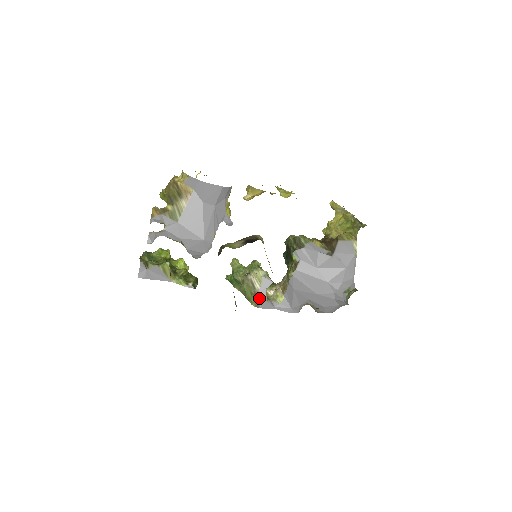
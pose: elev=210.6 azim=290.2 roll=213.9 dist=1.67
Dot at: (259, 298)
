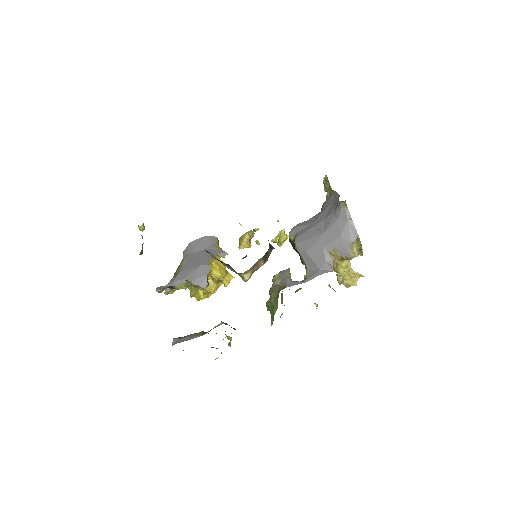
Dot at: (283, 285)
